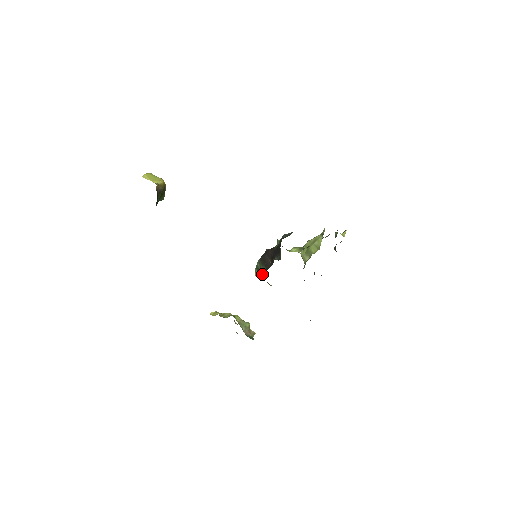
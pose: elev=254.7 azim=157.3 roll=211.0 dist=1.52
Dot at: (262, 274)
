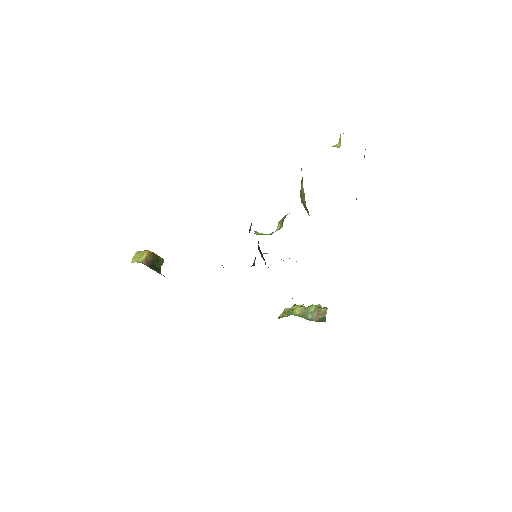
Dot at: occluded
